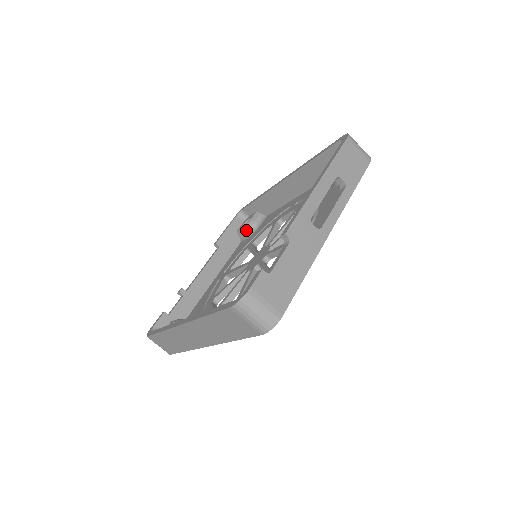
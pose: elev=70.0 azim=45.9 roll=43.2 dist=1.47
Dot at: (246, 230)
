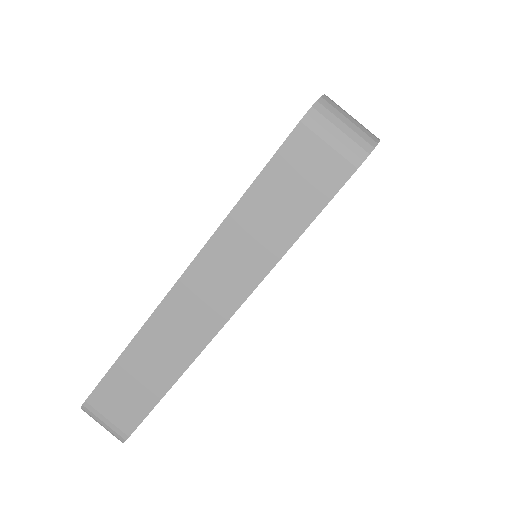
Dot at: occluded
